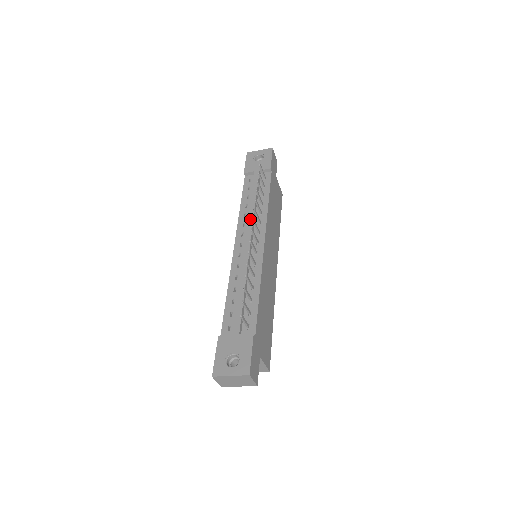
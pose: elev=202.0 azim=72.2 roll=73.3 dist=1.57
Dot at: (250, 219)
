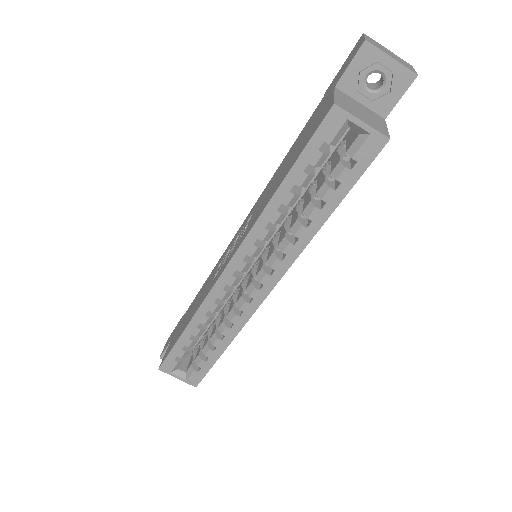
Dot at: occluded
